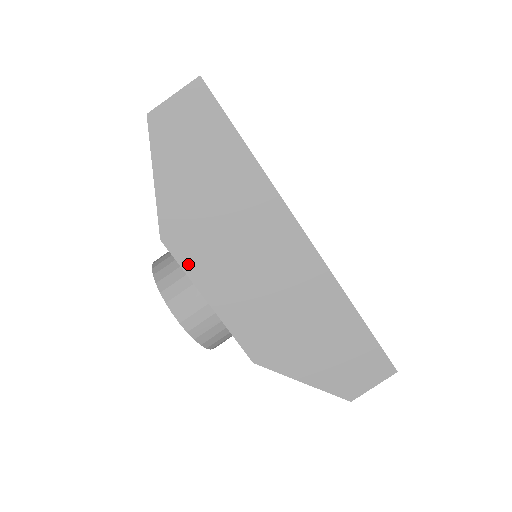
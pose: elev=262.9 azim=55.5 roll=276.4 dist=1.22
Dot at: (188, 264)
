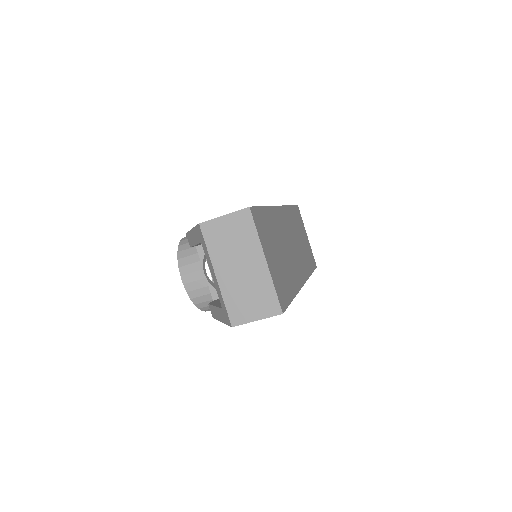
Dot at: occluded
